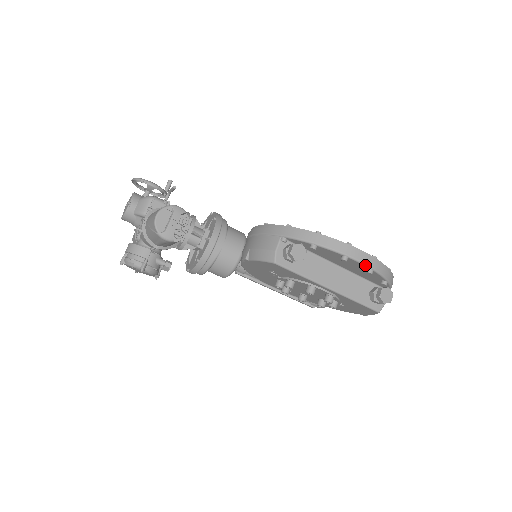
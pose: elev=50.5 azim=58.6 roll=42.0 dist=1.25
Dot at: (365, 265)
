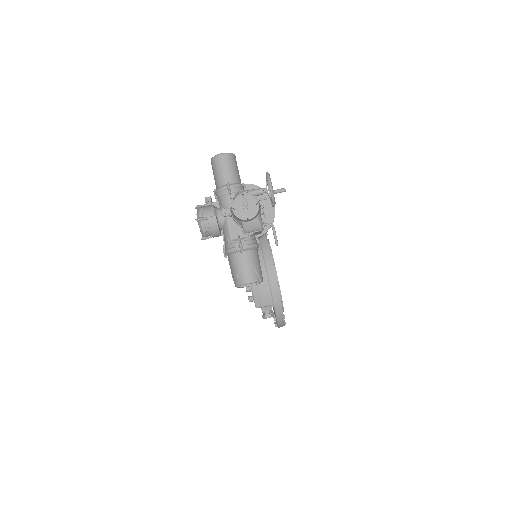
Dot at: occluded
